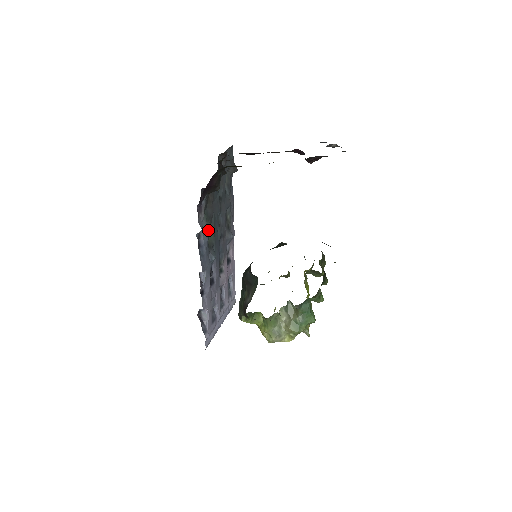
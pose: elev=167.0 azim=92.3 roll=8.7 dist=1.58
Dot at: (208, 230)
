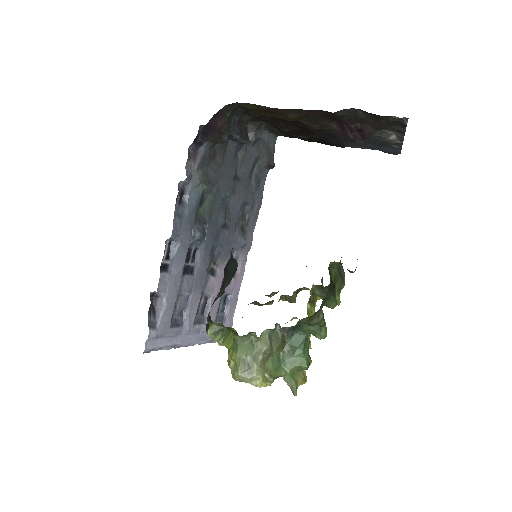
Dot at: (202, 196)
